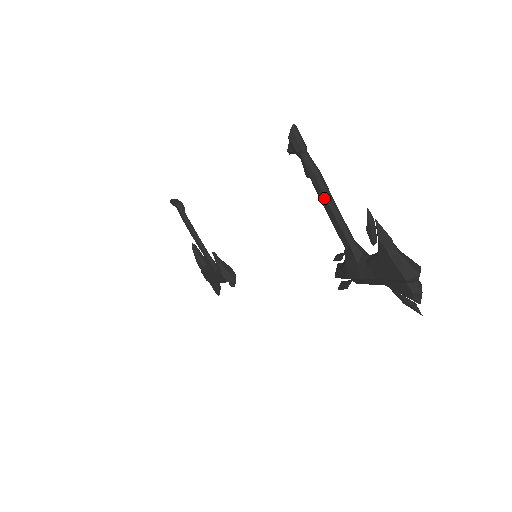
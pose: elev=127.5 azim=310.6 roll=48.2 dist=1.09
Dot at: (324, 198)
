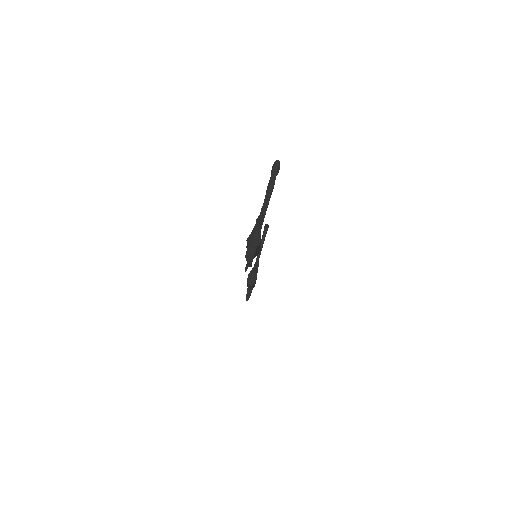
Dot at: (264, 200)
